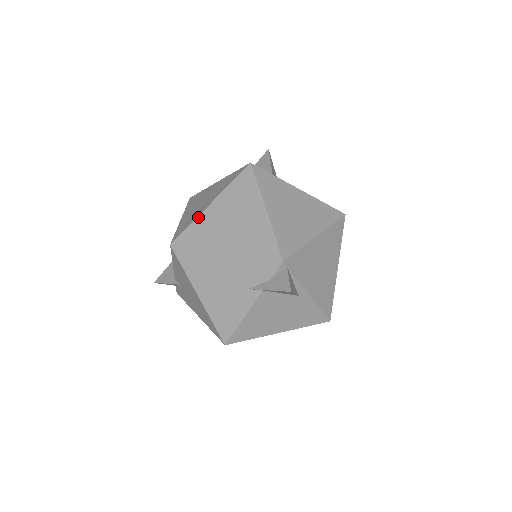
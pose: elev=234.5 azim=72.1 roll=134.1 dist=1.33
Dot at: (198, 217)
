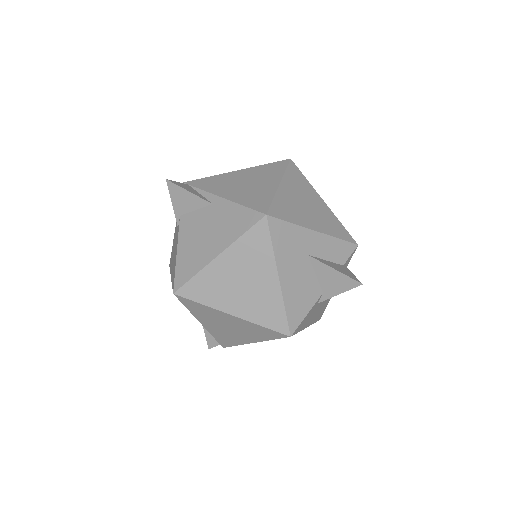
Dot at: occluded
